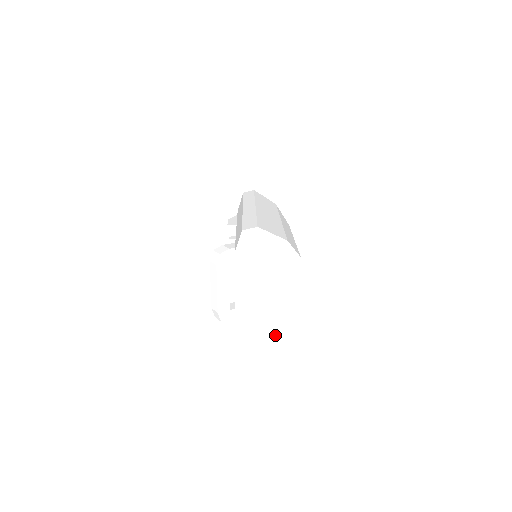
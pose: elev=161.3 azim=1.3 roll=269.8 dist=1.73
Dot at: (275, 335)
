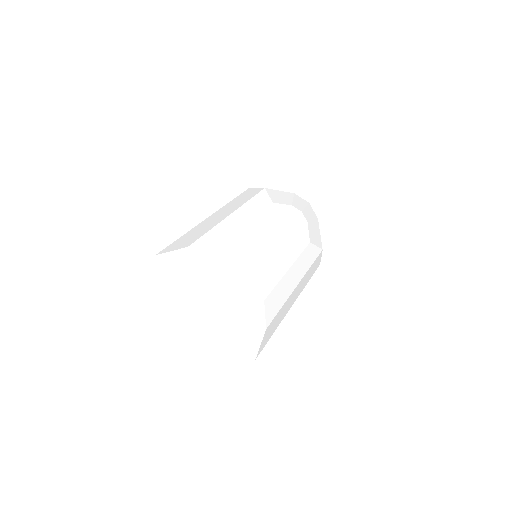
Dot at: (260, 338)
